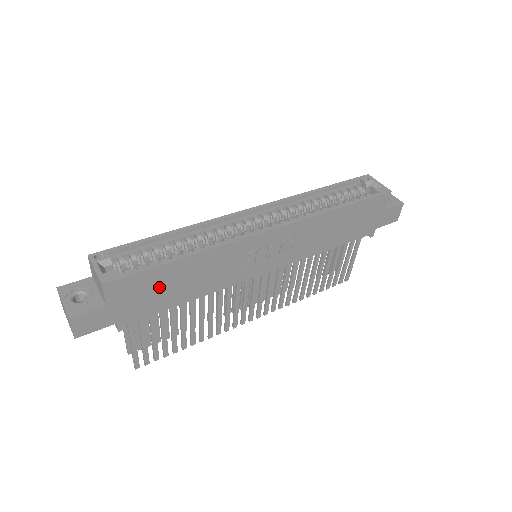
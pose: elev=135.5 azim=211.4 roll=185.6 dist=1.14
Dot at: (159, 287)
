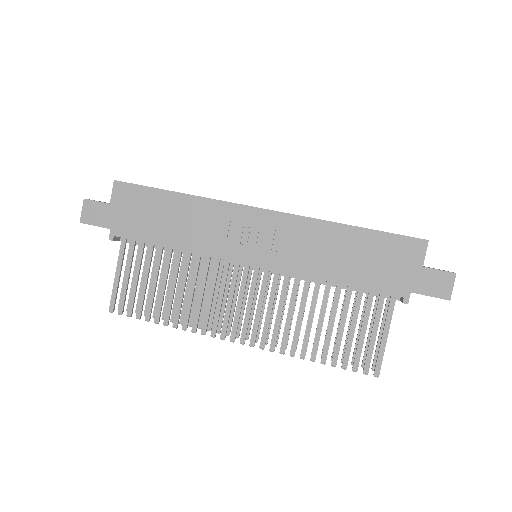
Dot at: (151, 212)
